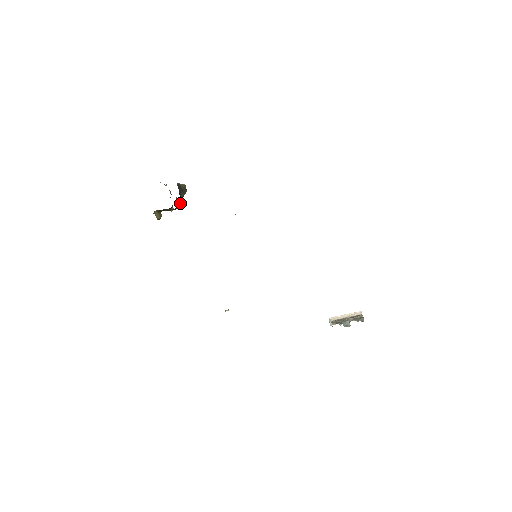
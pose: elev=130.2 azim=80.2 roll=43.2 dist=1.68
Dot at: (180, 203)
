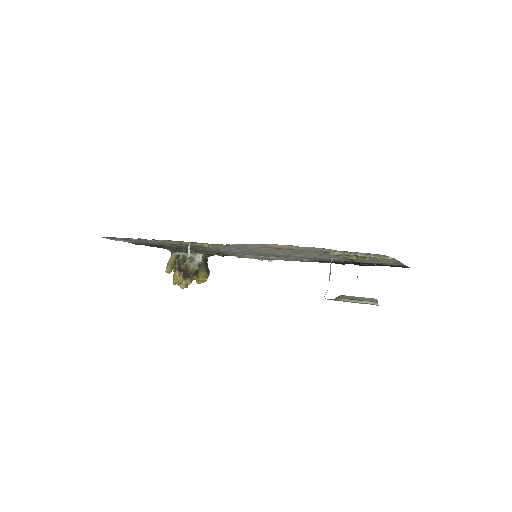
Dot at: (201, 258)
